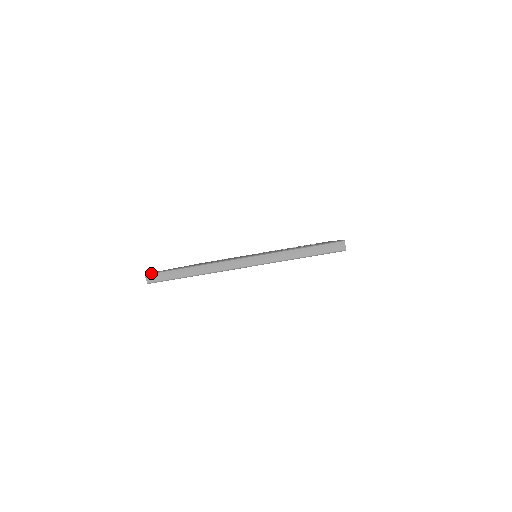
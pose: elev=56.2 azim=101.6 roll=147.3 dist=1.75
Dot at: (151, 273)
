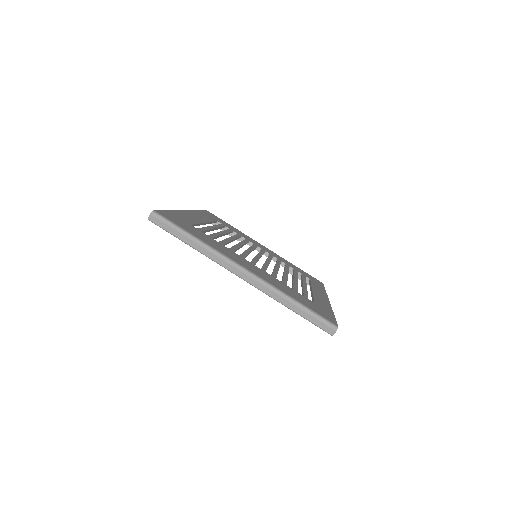
Dot at: (158, 213)
